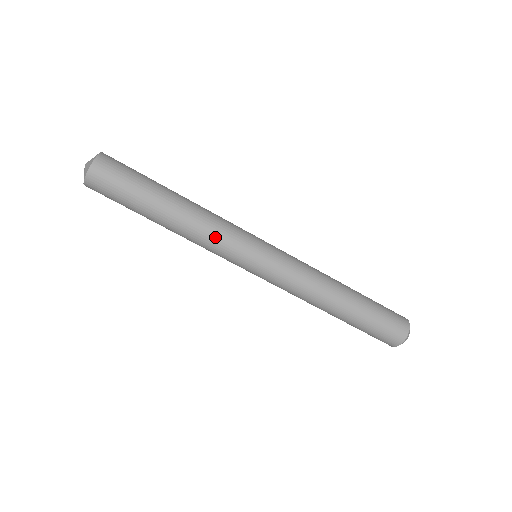
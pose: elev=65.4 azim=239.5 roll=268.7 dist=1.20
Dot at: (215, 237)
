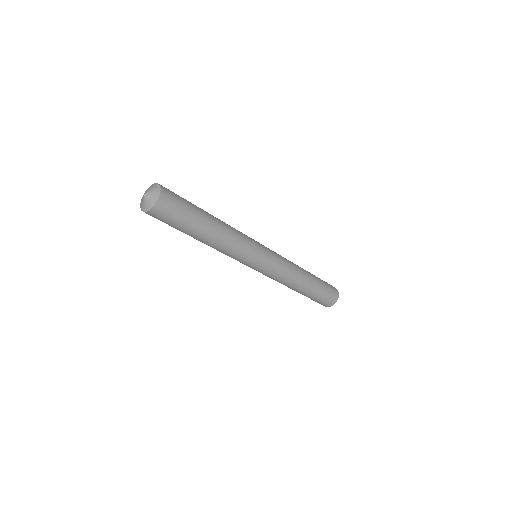
Dot at: (231, 254)
